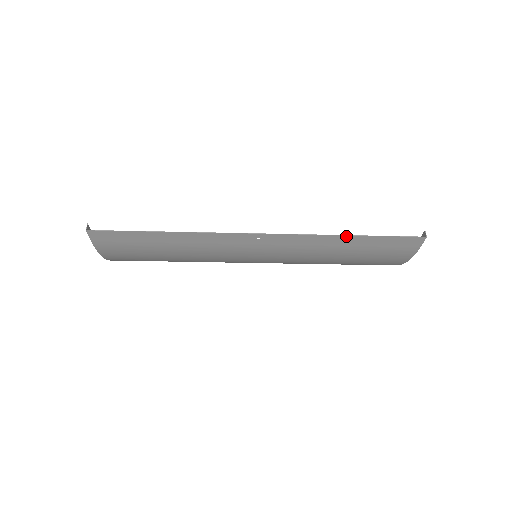
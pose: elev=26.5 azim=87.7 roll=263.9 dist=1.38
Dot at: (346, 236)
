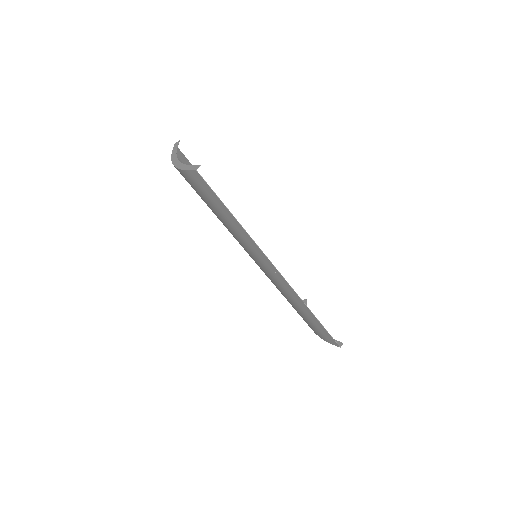
Dot at: (313, 314)
